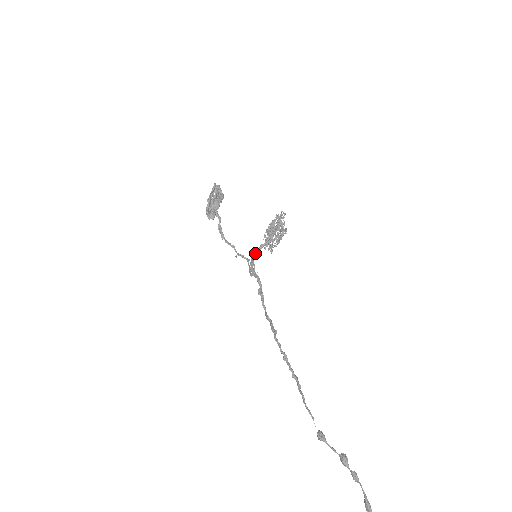
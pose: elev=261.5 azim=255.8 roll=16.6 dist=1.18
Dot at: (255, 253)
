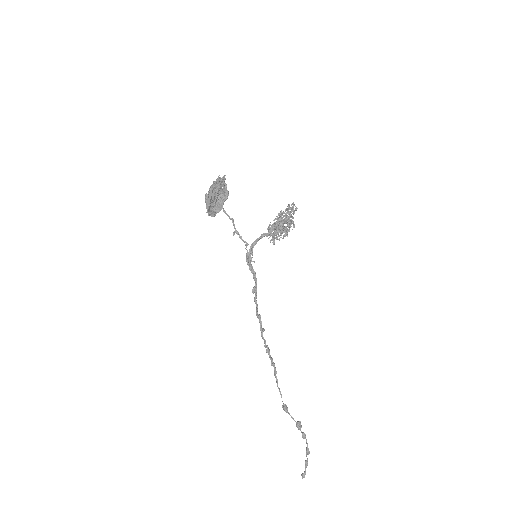
Dot at: (255, 241)
